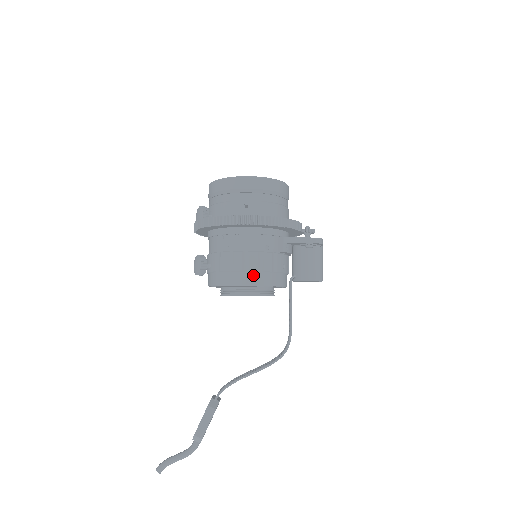
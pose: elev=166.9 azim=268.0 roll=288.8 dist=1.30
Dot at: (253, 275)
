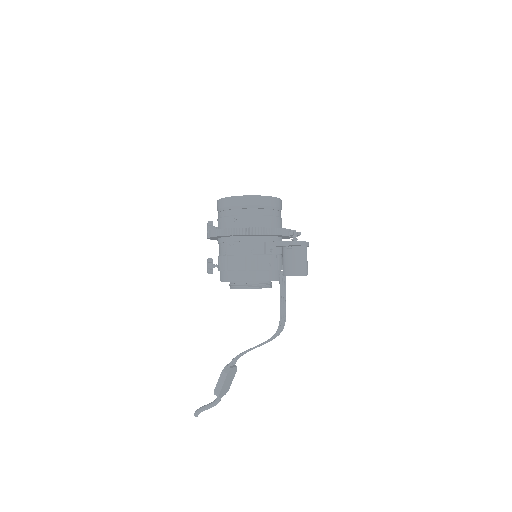
Dot at: (242, 273)
